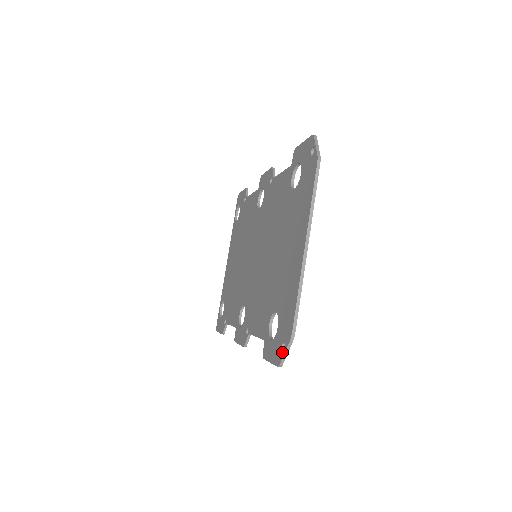
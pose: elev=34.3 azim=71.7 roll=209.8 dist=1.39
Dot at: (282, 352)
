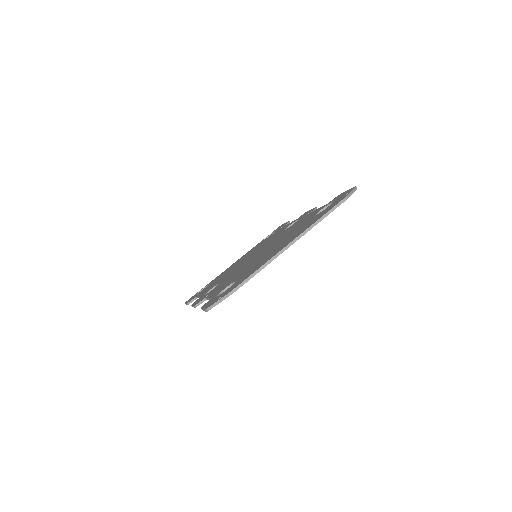
Dot at: (216, 300)
